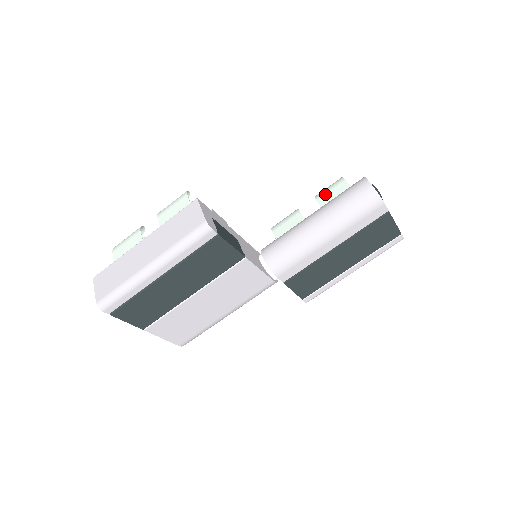
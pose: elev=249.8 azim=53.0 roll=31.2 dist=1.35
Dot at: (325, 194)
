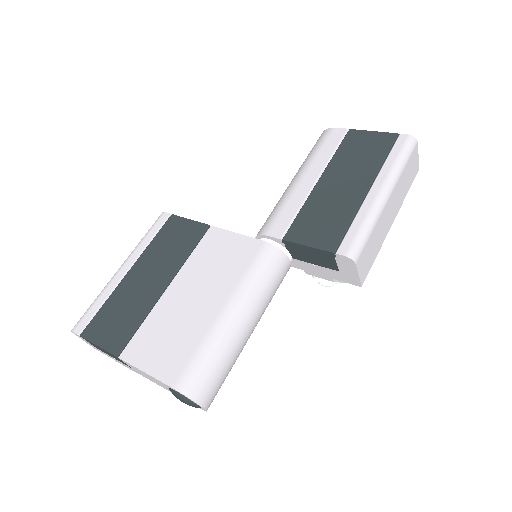
Dot at: occluded
